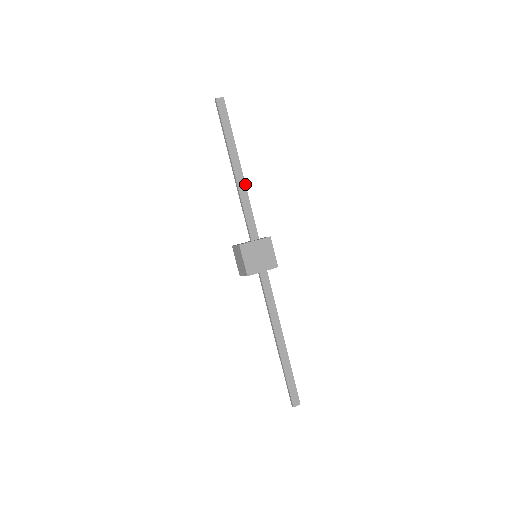
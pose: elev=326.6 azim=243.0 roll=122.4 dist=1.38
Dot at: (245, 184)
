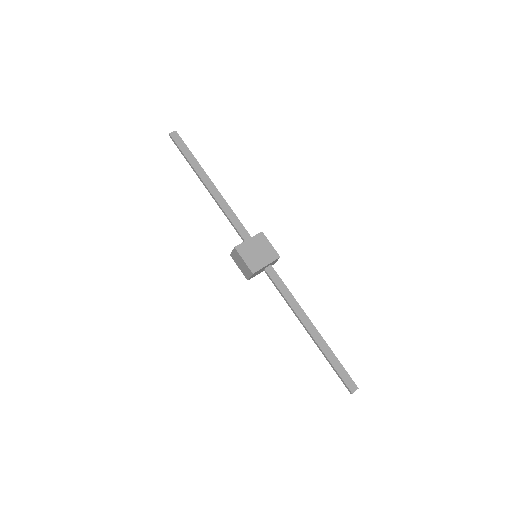
Dot at: (221, 195)
